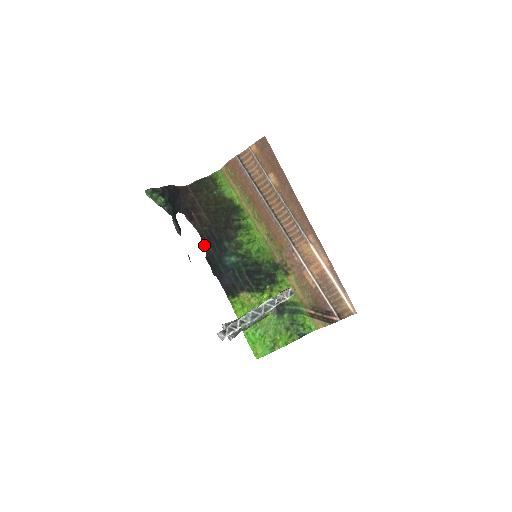
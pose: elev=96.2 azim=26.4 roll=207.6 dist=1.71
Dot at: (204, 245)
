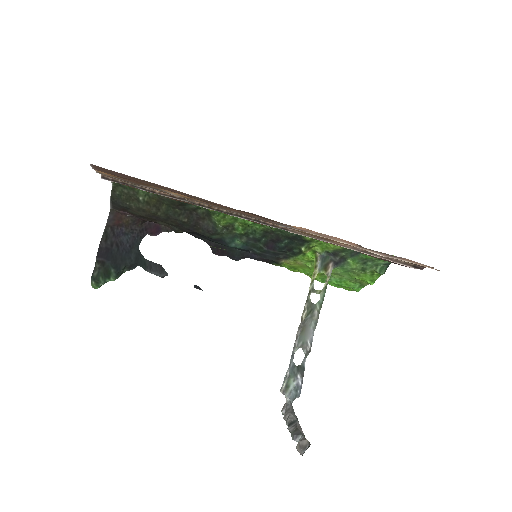
Dot at: (198, 238)
